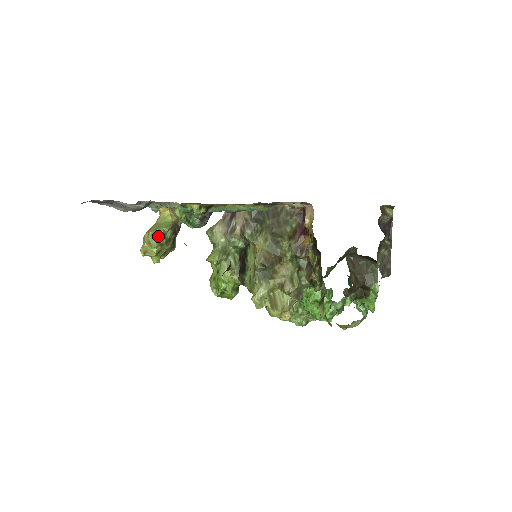
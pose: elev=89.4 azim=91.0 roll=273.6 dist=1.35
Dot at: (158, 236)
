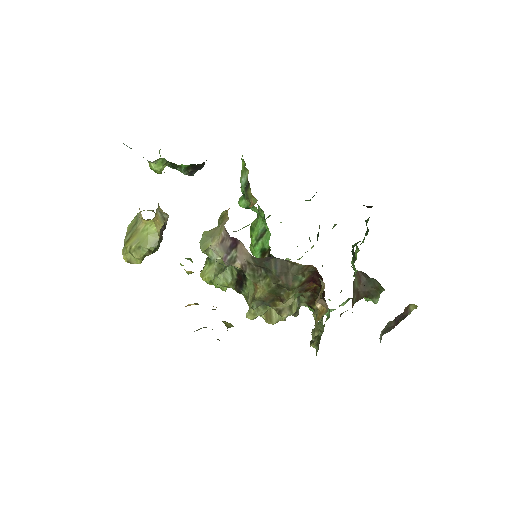
Dot at: (143, 252)
